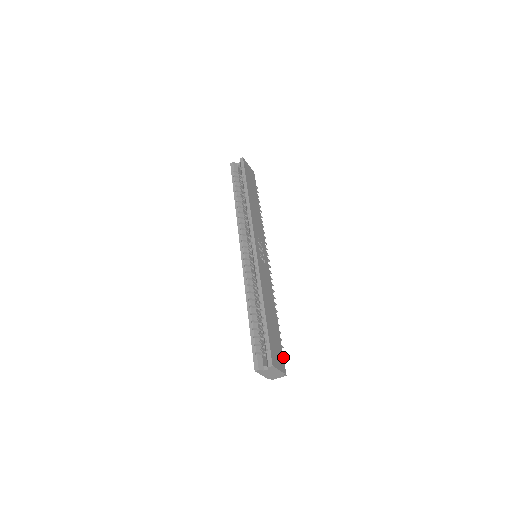
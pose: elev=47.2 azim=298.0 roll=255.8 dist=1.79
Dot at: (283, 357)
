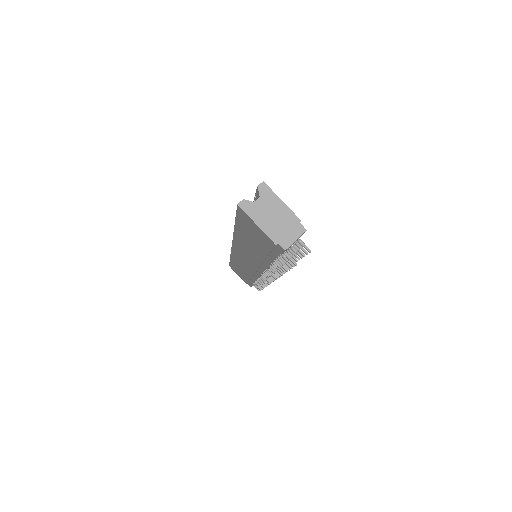
Dot at: occluded
